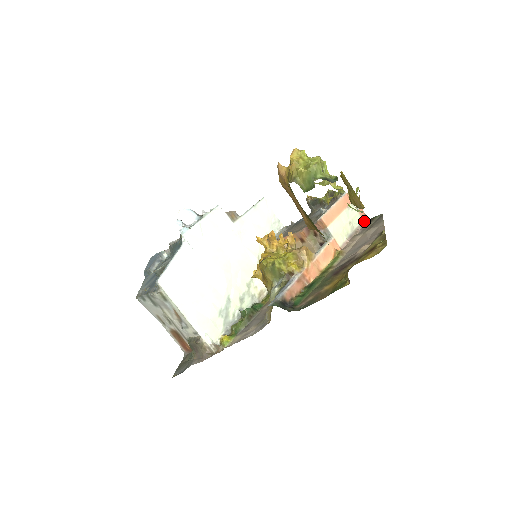
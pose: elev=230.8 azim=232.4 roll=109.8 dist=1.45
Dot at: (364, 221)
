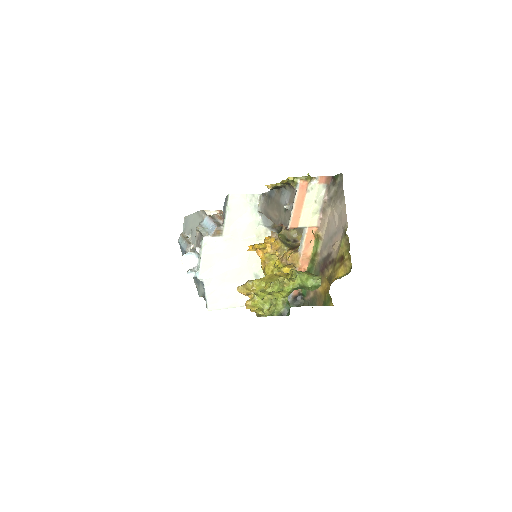
Dot at: (328, 184)
